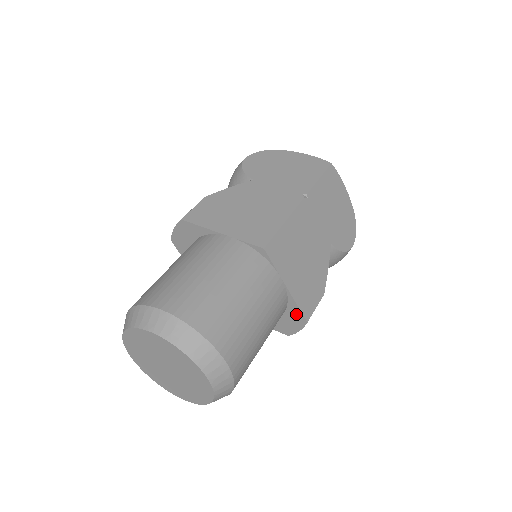
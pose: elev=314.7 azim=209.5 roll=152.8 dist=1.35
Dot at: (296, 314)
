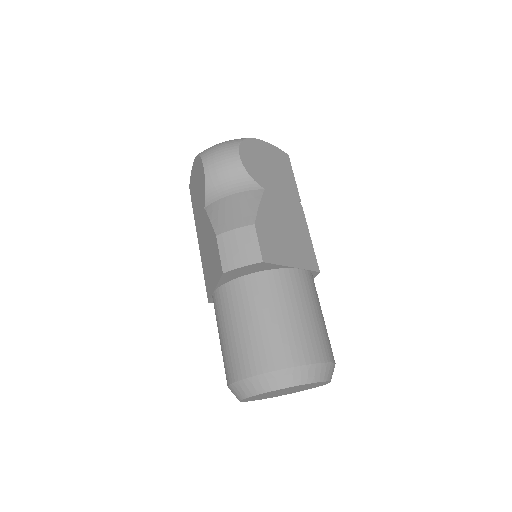
Dot at: occluded
